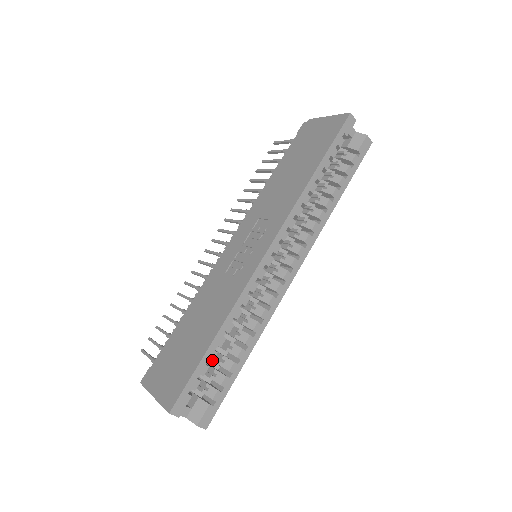
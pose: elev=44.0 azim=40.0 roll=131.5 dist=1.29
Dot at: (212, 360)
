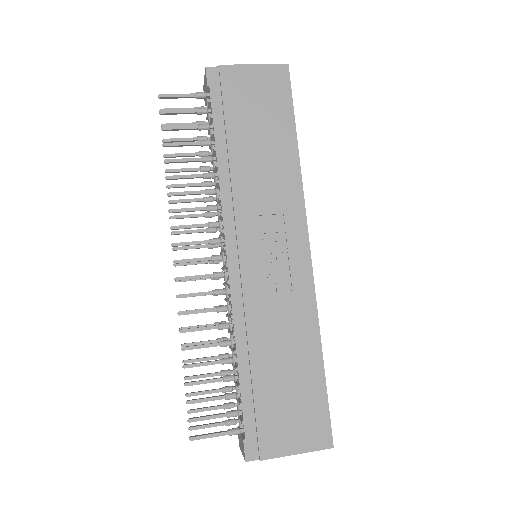
Dot at: occluded
